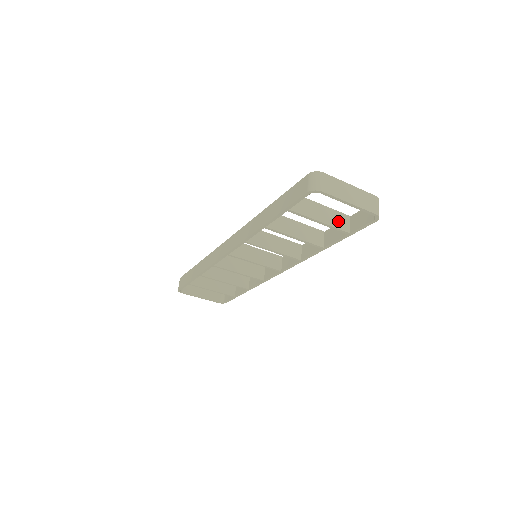
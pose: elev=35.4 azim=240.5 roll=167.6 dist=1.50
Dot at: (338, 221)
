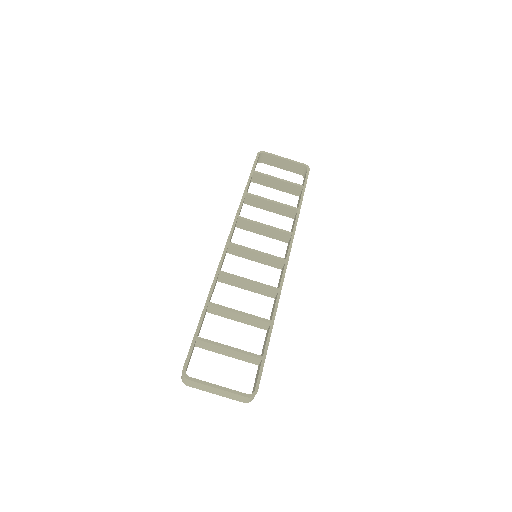
Dot at: (291, 187)
